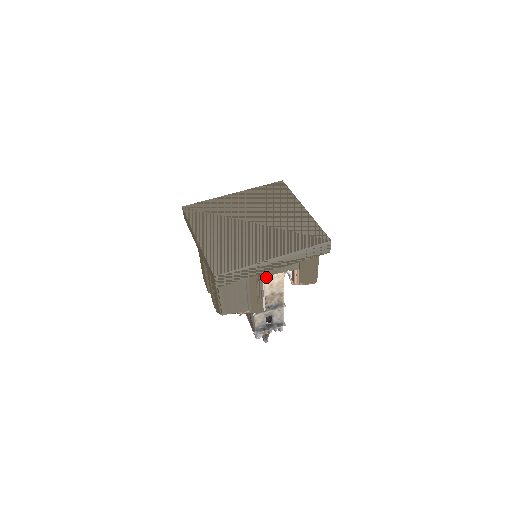
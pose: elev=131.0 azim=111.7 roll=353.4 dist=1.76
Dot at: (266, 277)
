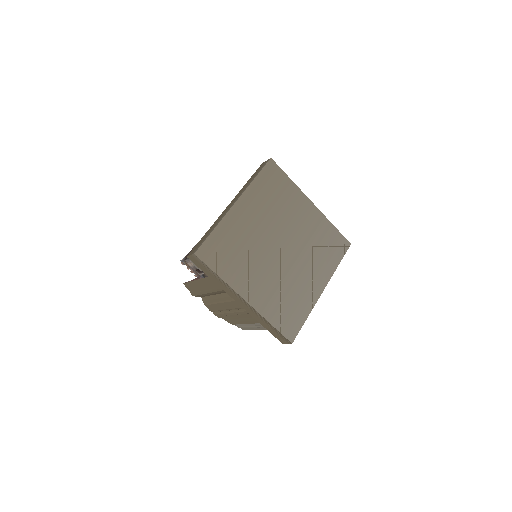
Dot at: occluded
